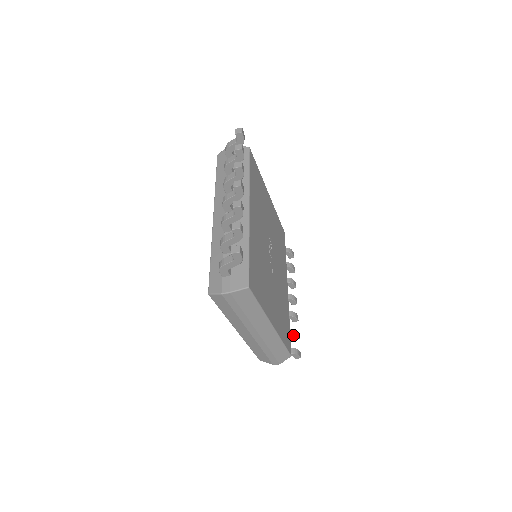
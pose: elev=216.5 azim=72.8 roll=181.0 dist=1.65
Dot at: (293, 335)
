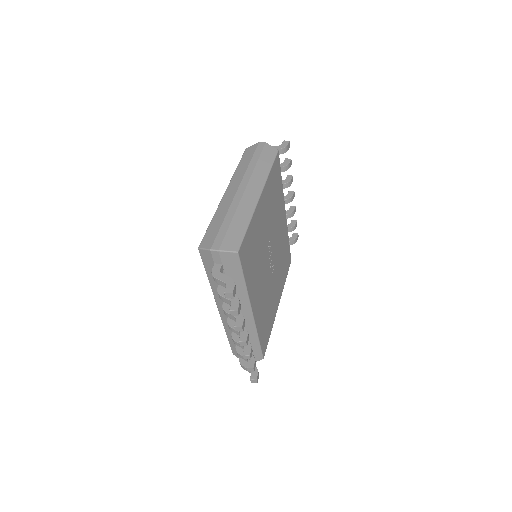
Dot at: (292, 230)
